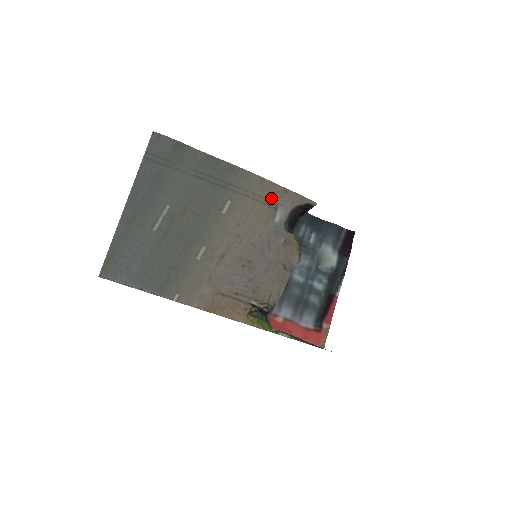
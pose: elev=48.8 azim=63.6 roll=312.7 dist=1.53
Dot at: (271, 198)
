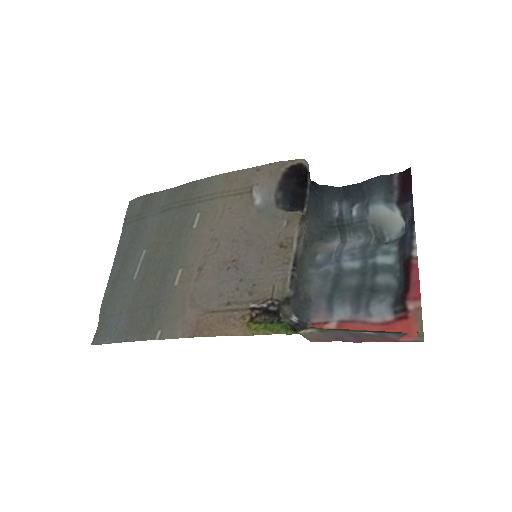
Dot at: (243, 185)
